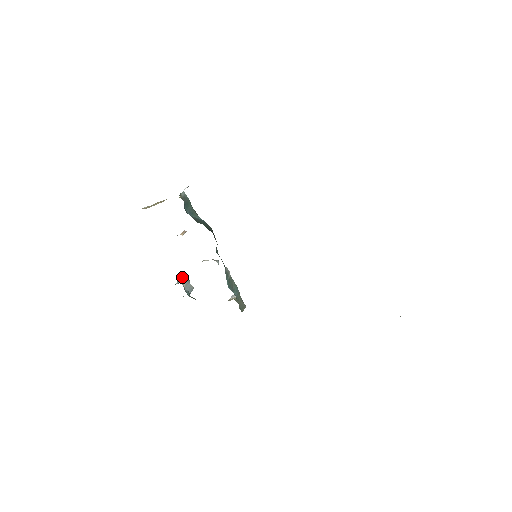
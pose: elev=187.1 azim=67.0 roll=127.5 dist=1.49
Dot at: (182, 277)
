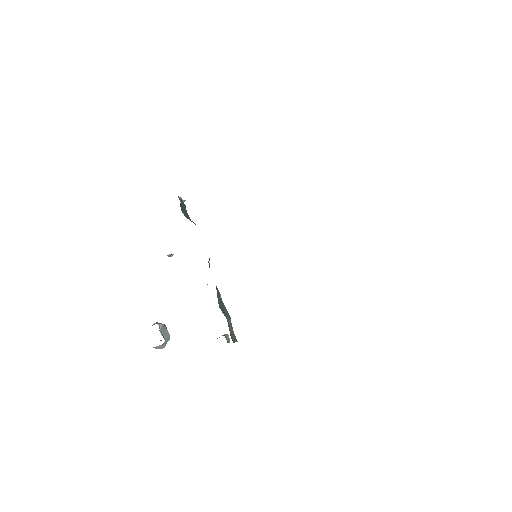
Dot at: occluded
